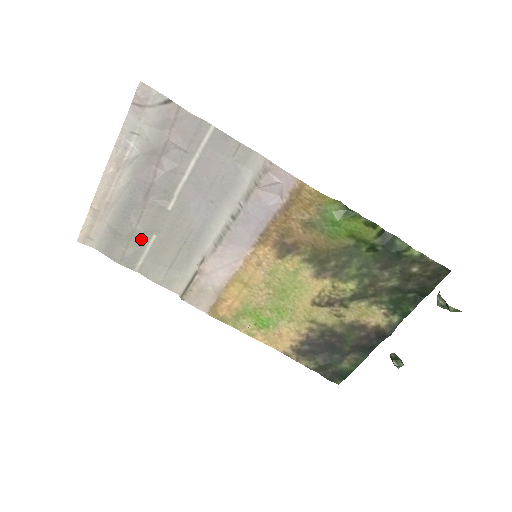
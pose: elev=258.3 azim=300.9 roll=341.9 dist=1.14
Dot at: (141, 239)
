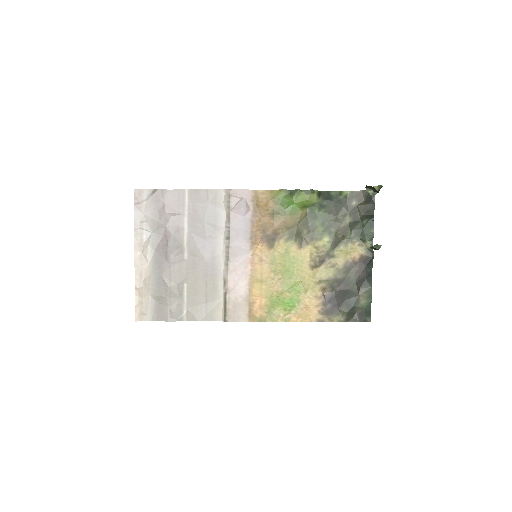
Dot at: (178, 292)
